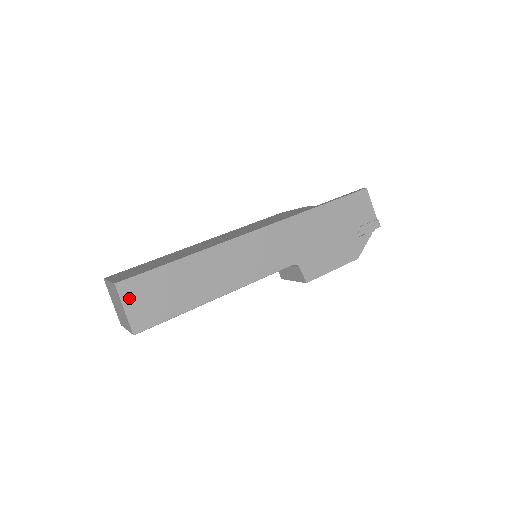
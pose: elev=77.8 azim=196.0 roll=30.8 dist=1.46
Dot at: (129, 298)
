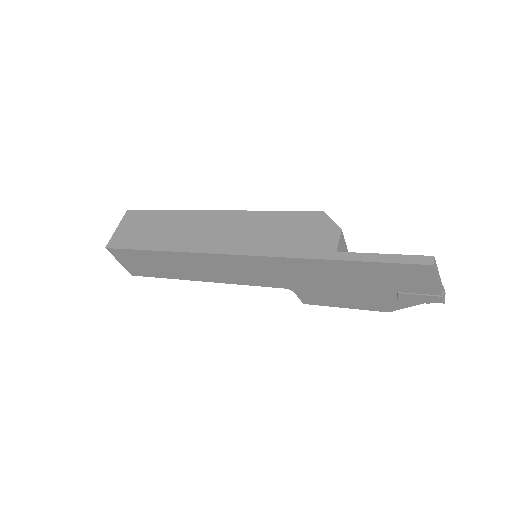
Dot at: (120, 258)
